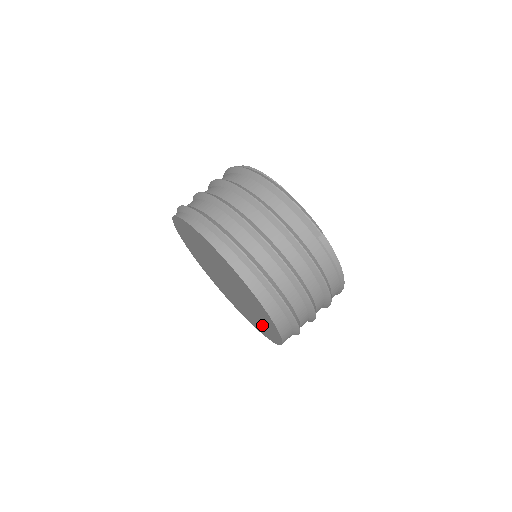
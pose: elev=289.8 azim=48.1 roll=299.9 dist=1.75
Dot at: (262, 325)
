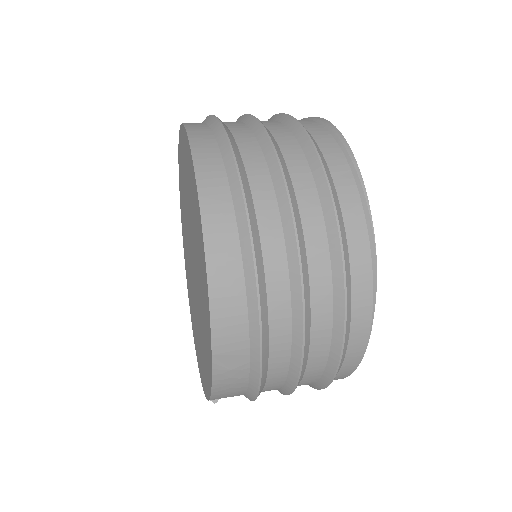
Dot at: (196, 223)
